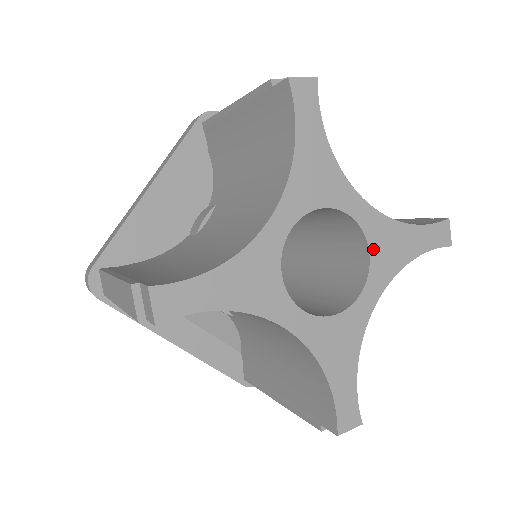
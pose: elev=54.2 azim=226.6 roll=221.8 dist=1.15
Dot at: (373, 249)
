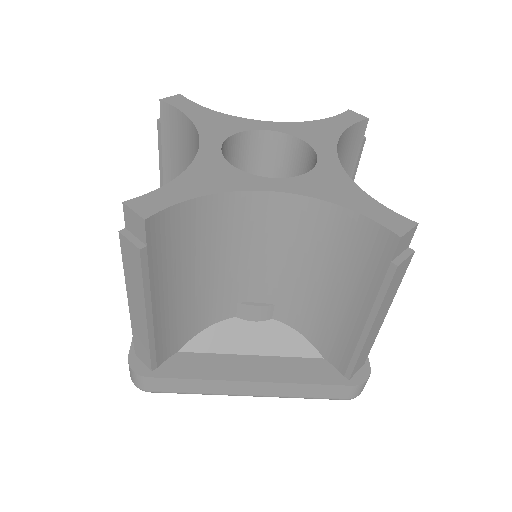
Dot at: (302, 137)
